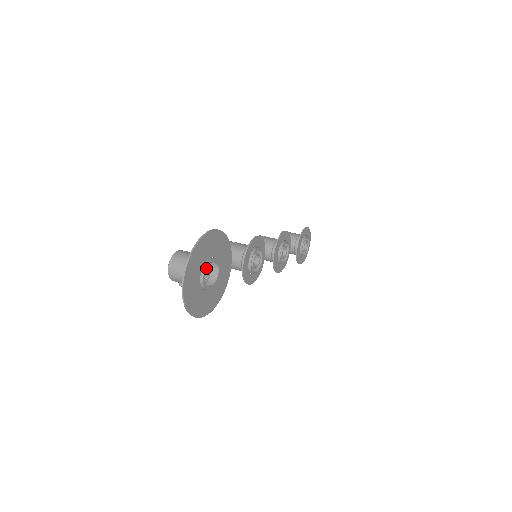
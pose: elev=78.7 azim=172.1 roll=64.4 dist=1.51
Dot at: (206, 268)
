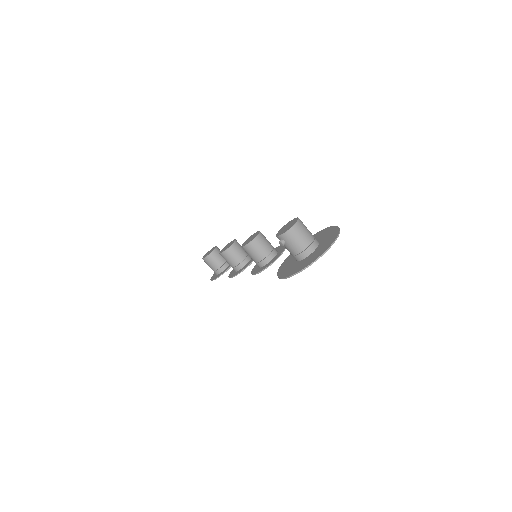
Dot at: occluded
